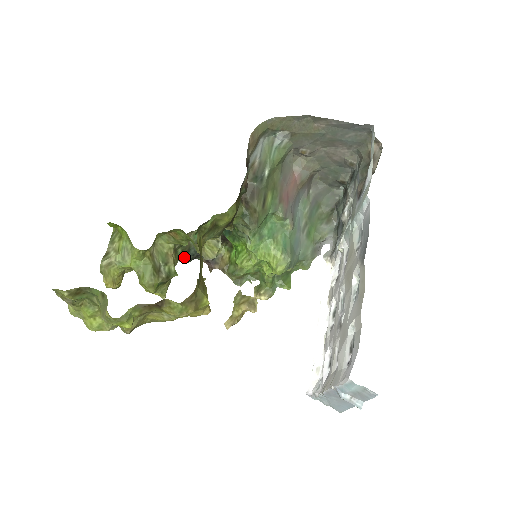
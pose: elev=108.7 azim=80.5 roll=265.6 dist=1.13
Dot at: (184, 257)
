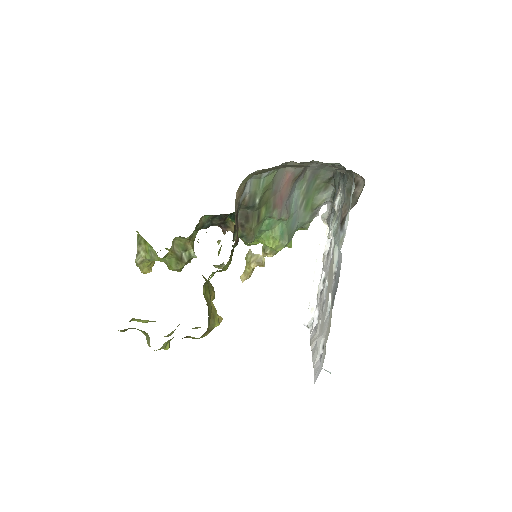
Dot at: occluded
